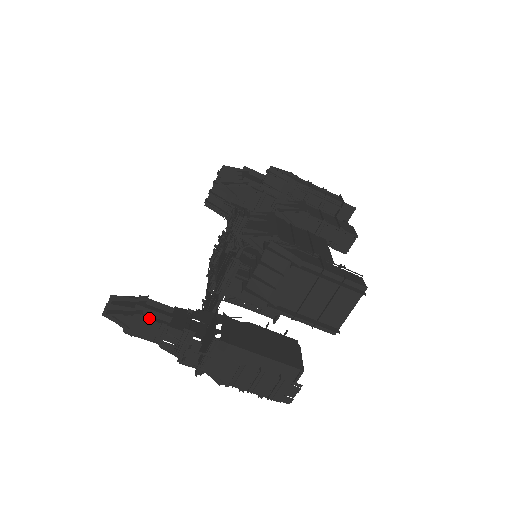
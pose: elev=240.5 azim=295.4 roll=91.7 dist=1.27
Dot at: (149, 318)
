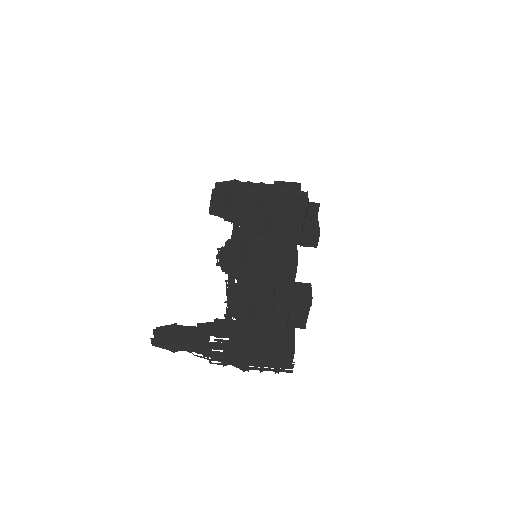
Dot at: (179, 341)
